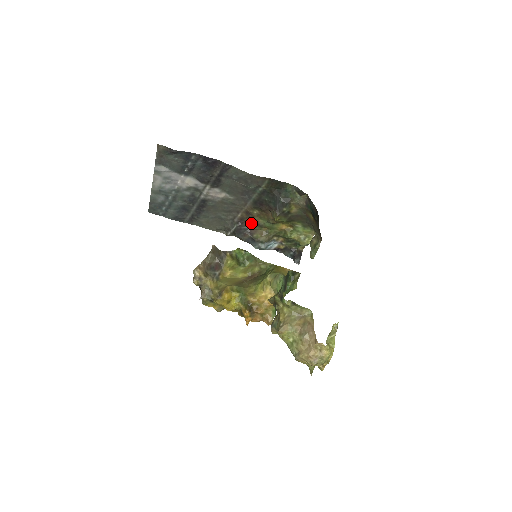
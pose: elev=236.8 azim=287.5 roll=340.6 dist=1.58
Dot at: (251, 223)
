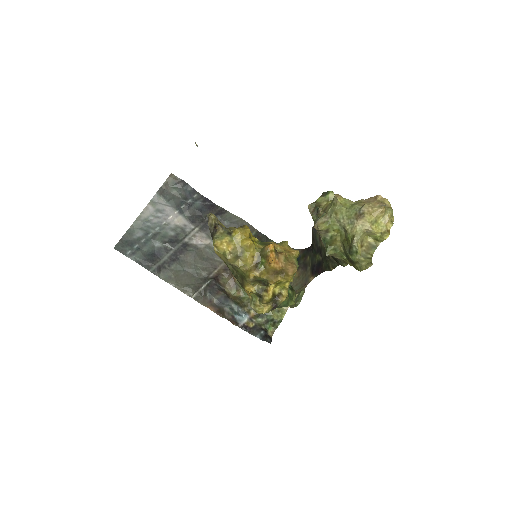
Dot at: (226, 283)
